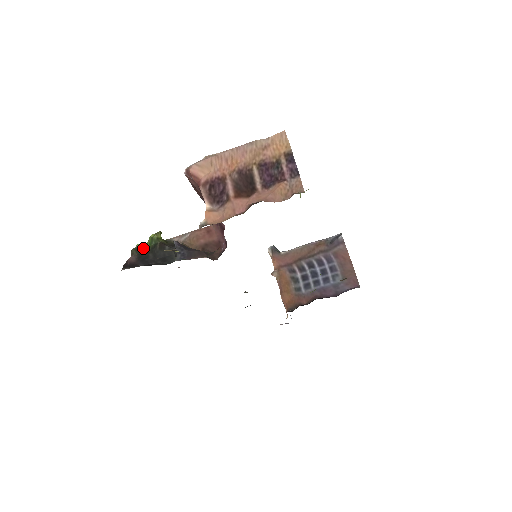
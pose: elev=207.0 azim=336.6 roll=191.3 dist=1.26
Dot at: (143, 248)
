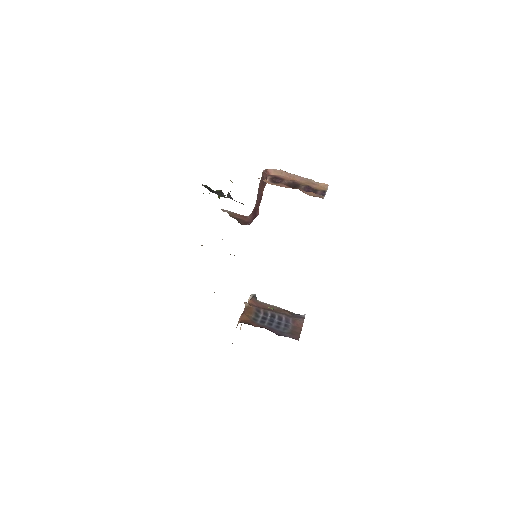
Dot at: (209, 187)
